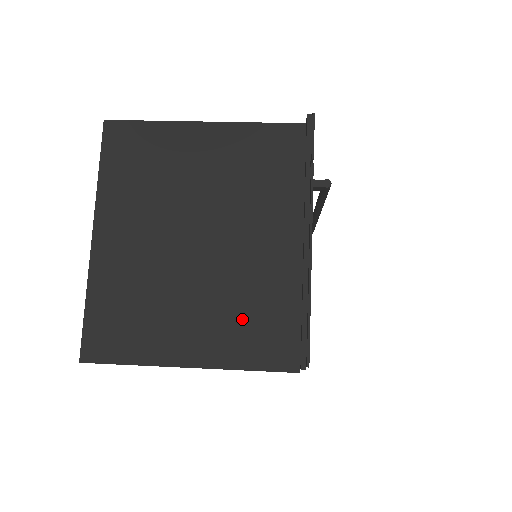
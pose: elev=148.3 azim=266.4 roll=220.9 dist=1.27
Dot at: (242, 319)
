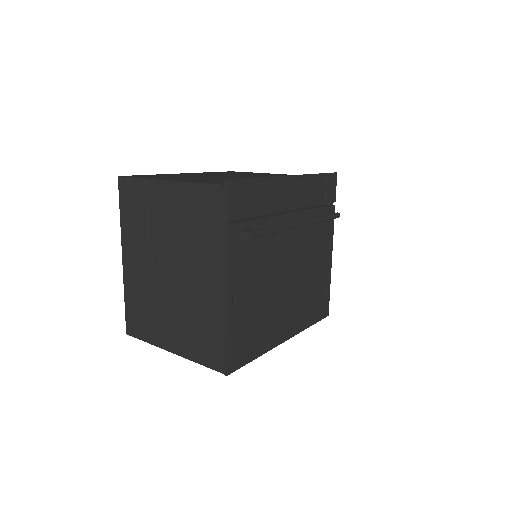
Dot at: (196, 331)
